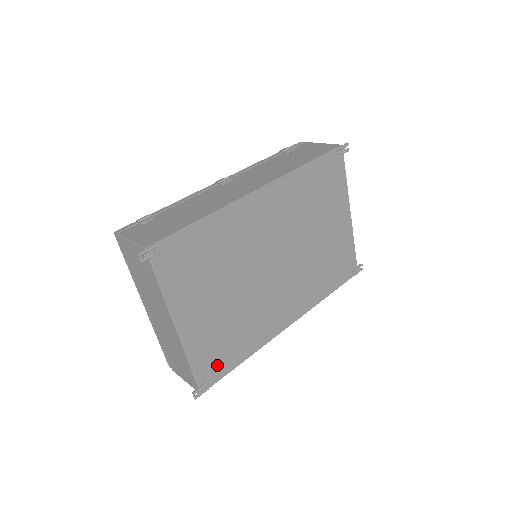
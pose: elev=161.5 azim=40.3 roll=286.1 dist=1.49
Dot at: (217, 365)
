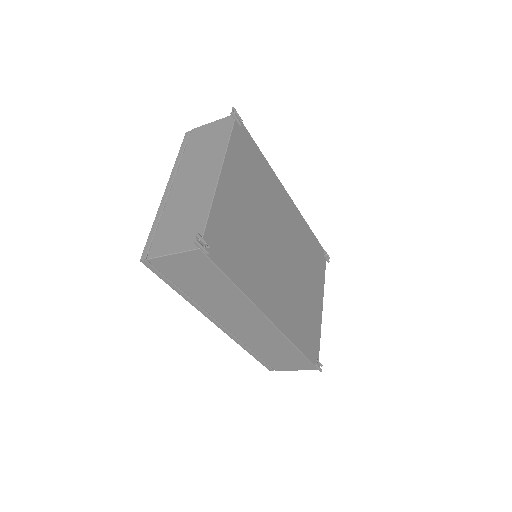
Dot at: (221, 249)
